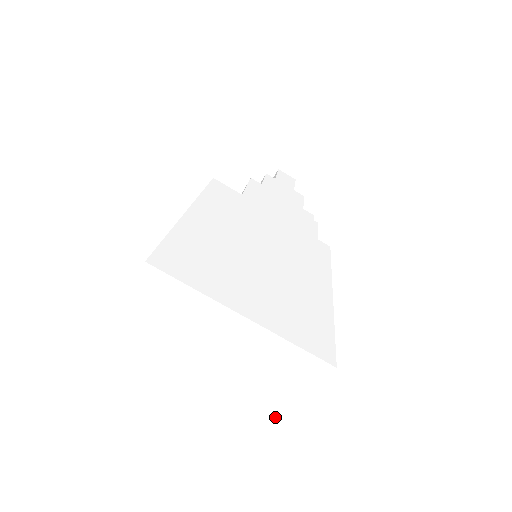
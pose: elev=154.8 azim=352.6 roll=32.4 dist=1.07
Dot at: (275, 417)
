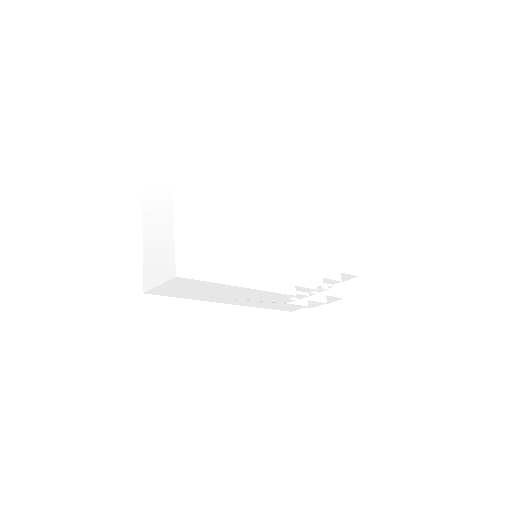
Dot at: (147, 283)
